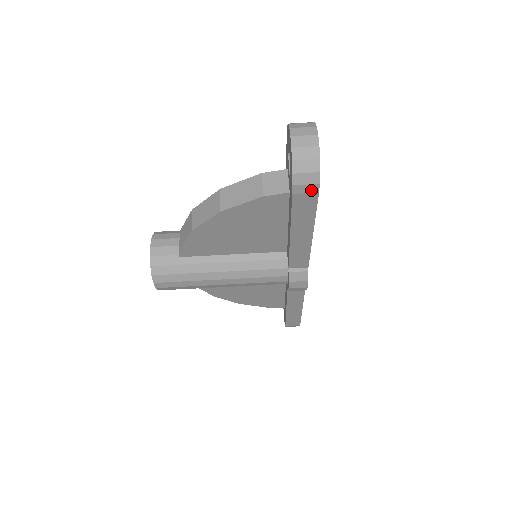
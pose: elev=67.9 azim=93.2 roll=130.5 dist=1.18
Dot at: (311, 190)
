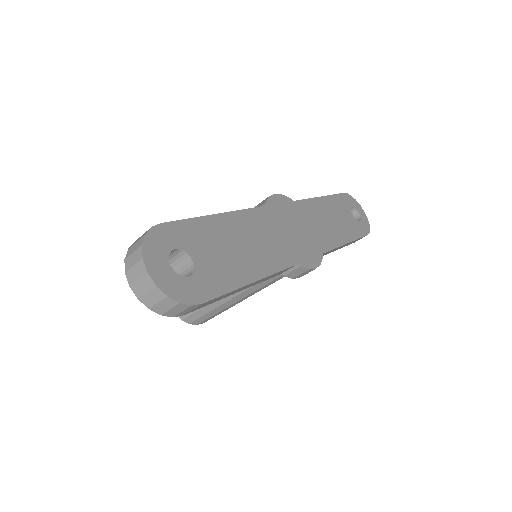
Dot at: (193, 308)
